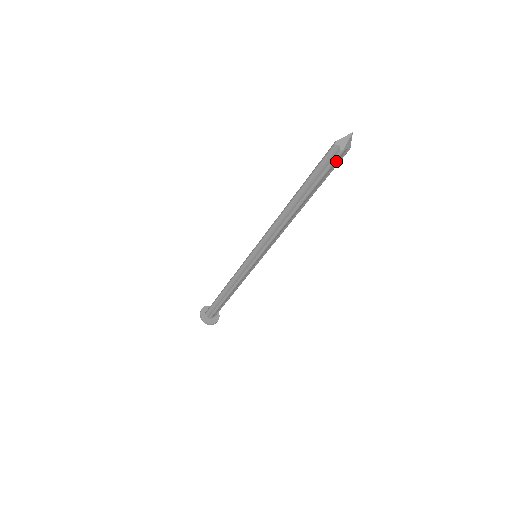
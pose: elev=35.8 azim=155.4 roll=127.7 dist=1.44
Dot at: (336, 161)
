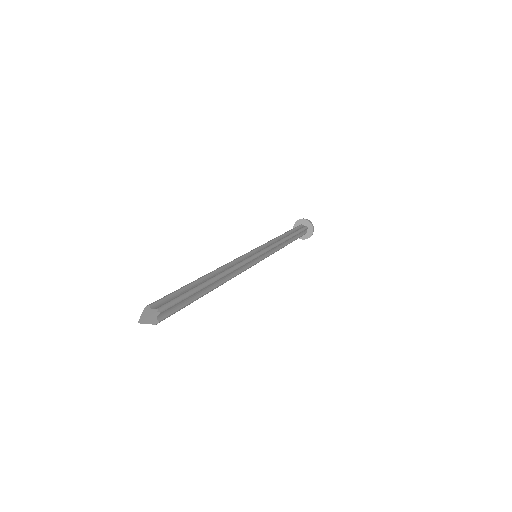
Dot at: occluded
